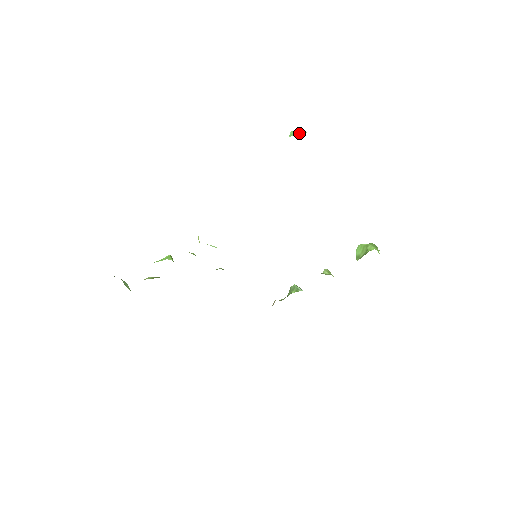
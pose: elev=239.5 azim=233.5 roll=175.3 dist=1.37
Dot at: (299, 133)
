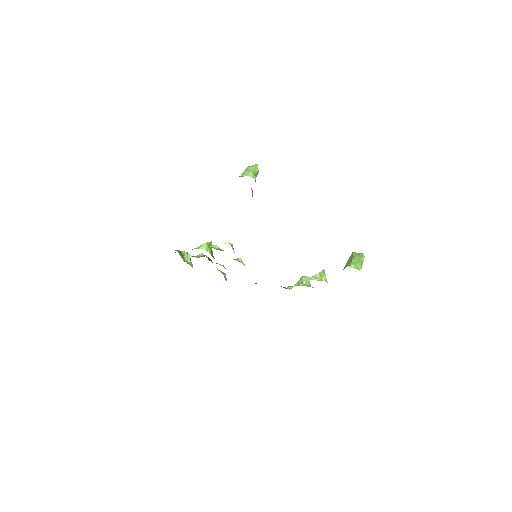
Dot at: (243, 175)
